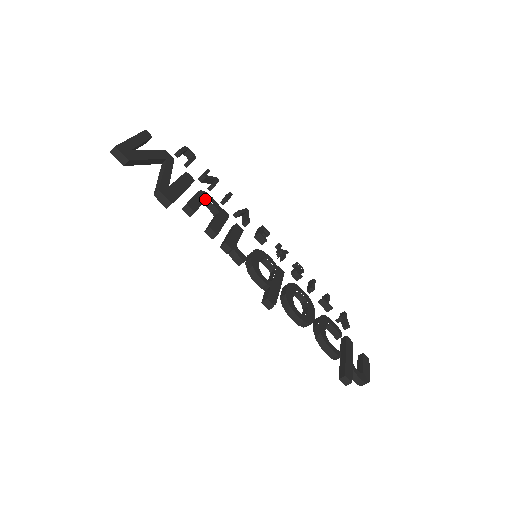
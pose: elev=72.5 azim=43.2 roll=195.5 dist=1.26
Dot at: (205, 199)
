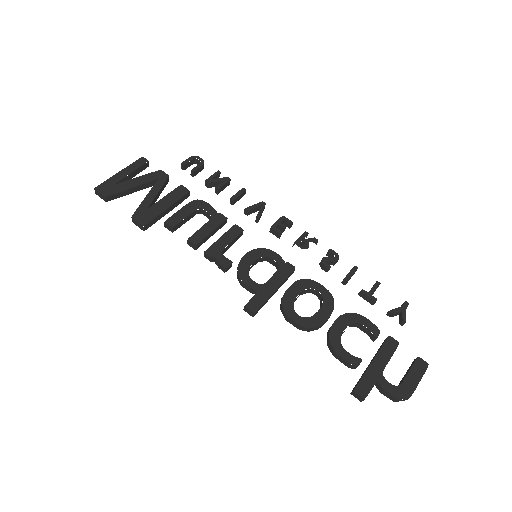
Dot at: (196, 208)
